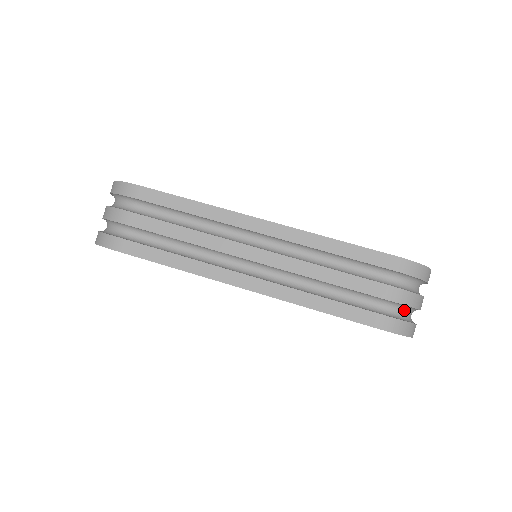
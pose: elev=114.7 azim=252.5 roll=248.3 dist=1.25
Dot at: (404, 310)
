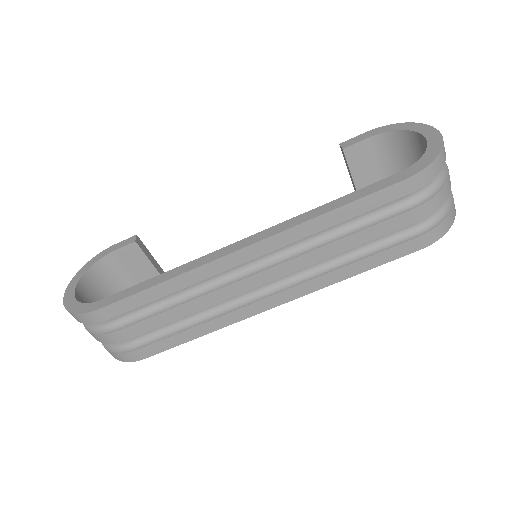
Dot at: occluded
